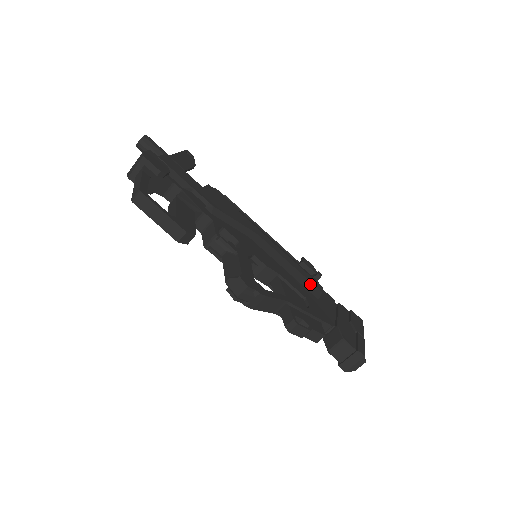
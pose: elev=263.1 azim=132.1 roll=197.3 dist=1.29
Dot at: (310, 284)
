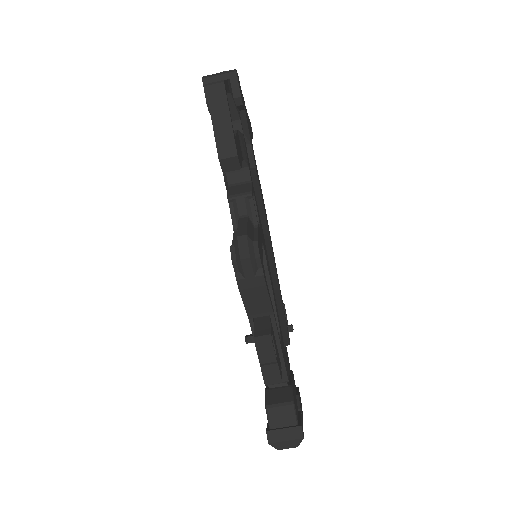
Dot at: (285, 326)
